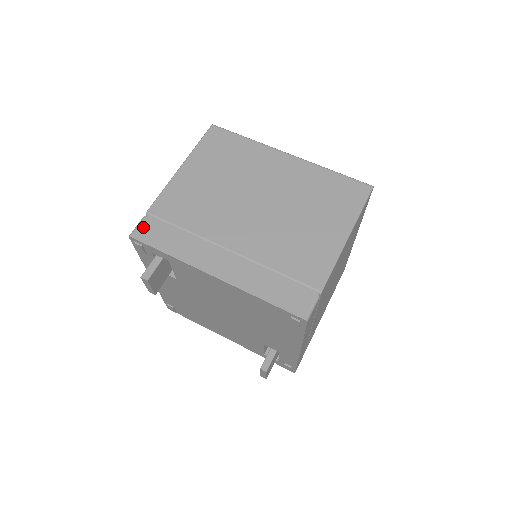
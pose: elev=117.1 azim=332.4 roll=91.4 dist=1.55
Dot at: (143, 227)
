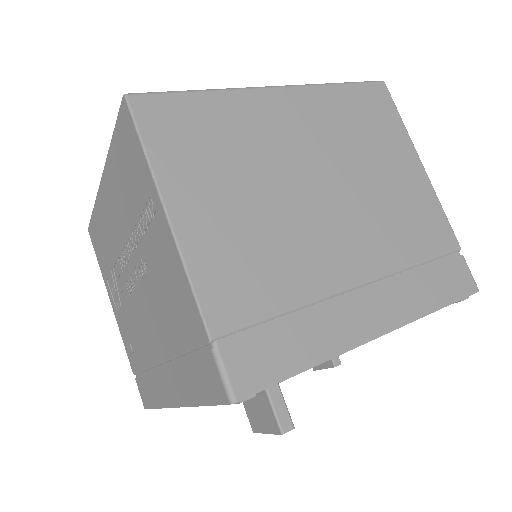
Dot at: (236, 367)
